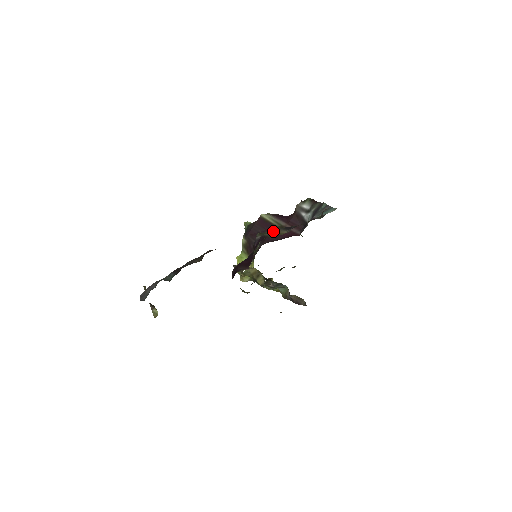
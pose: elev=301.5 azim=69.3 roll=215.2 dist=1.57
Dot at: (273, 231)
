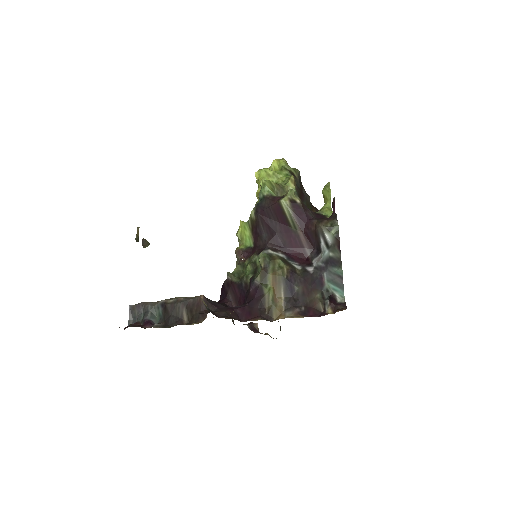
Dot at: (274, 281)
